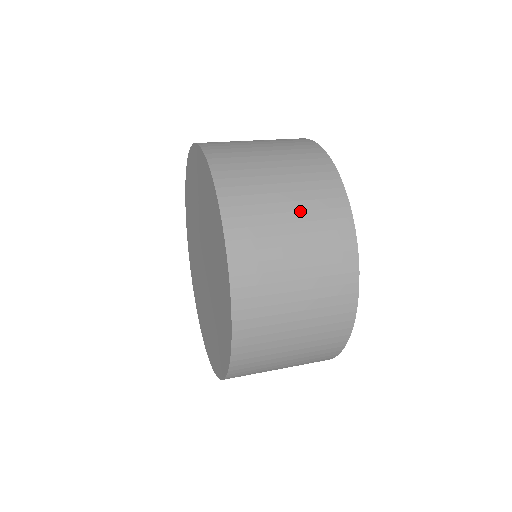
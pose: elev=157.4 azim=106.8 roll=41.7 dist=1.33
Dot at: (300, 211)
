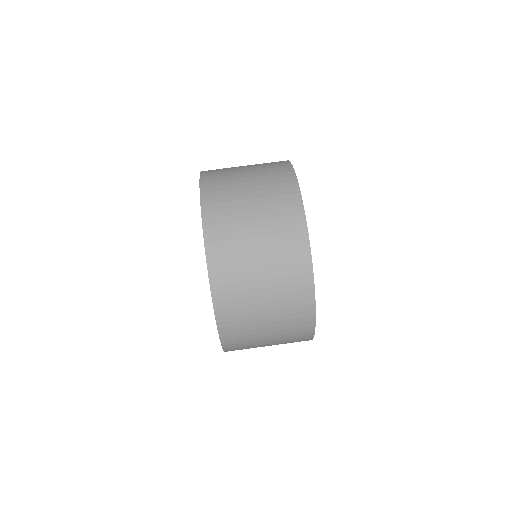
Dot at: (277, 338)
